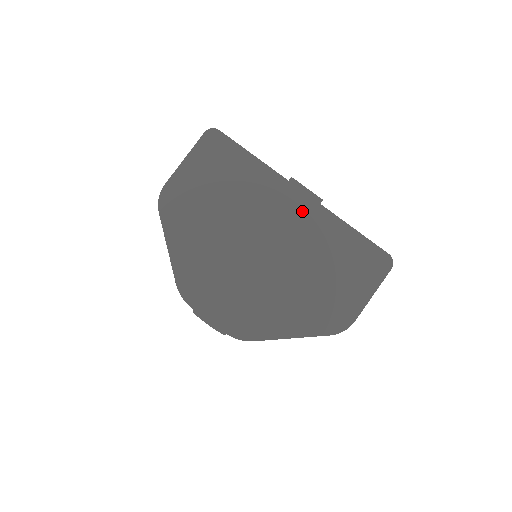
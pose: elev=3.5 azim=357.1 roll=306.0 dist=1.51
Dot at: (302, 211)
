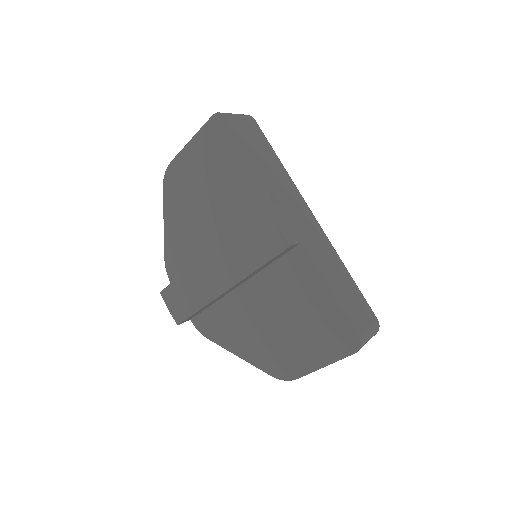
Dot at: (266, 248)
